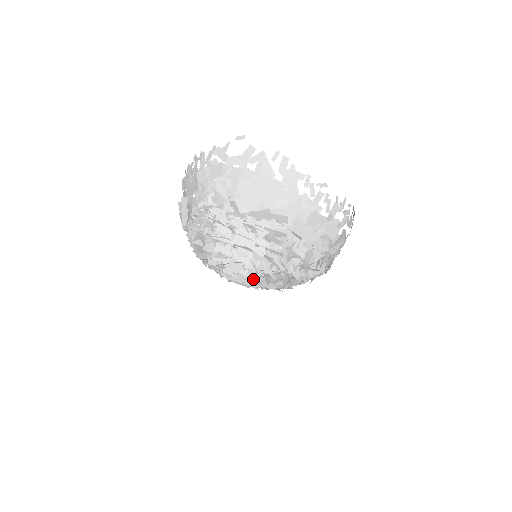
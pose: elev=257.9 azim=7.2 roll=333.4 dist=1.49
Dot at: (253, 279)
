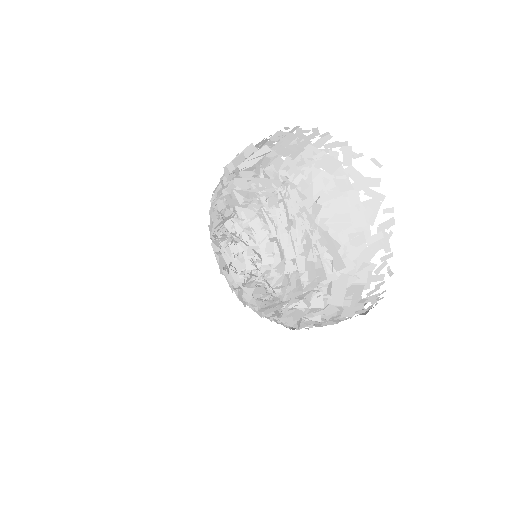
Dot at: (246, 277)
